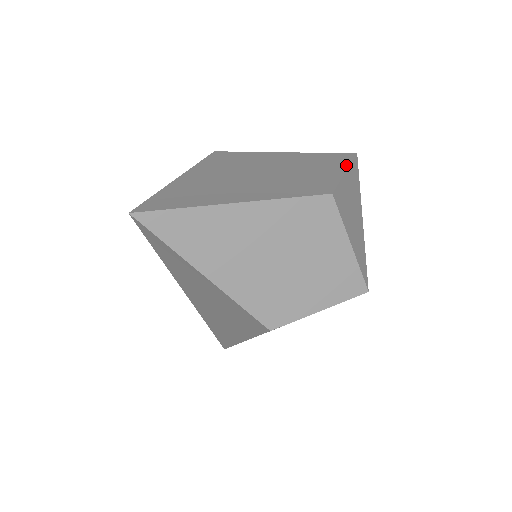
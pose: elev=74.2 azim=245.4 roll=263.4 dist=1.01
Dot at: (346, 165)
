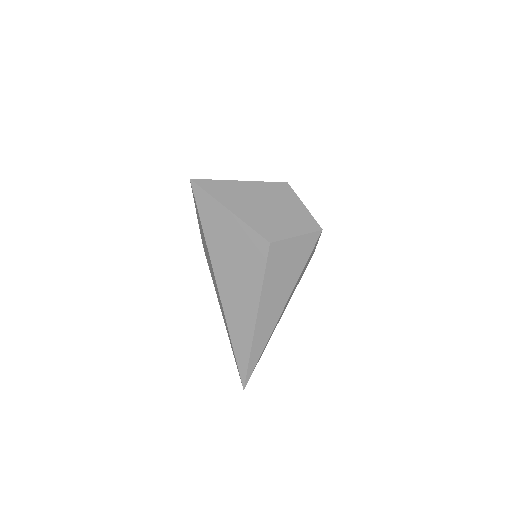
Dot at: occluded
